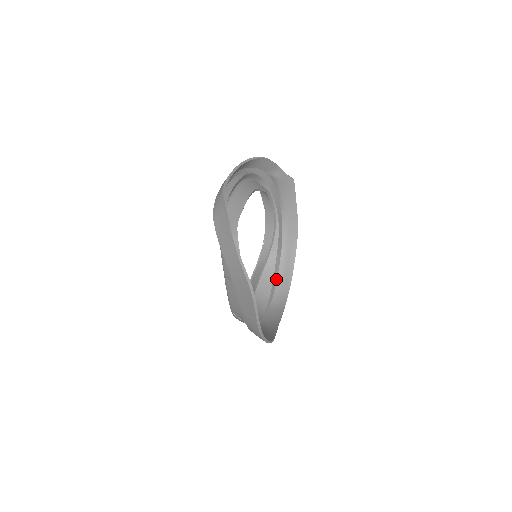
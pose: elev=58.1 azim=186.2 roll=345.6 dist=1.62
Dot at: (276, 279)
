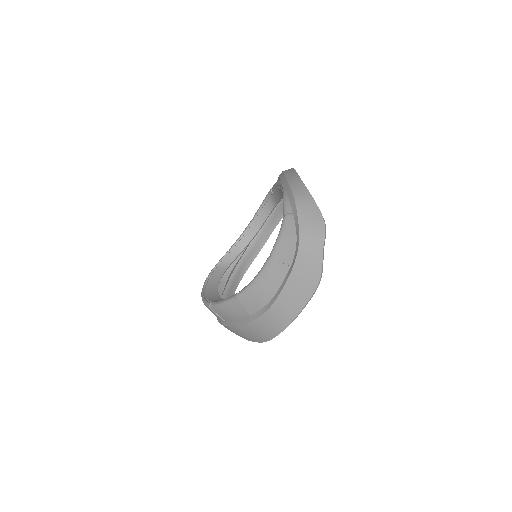
Dot at: (224, 288)
